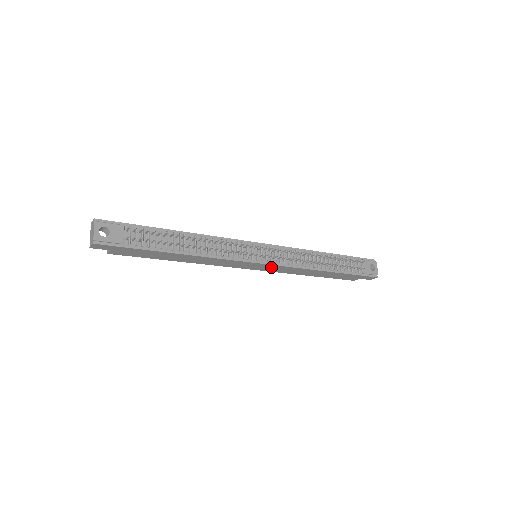
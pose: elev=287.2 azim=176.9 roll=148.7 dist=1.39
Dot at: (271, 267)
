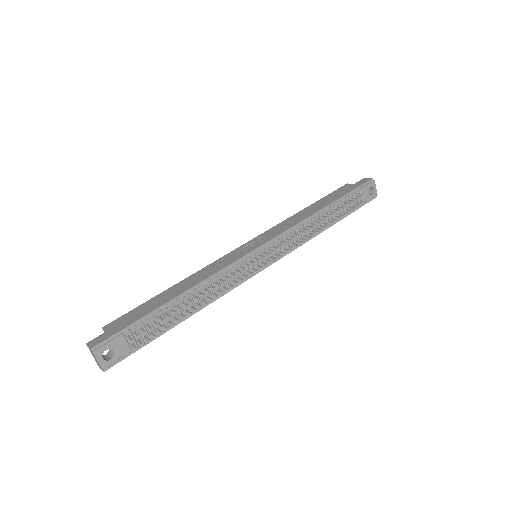
Dot at: occluded
